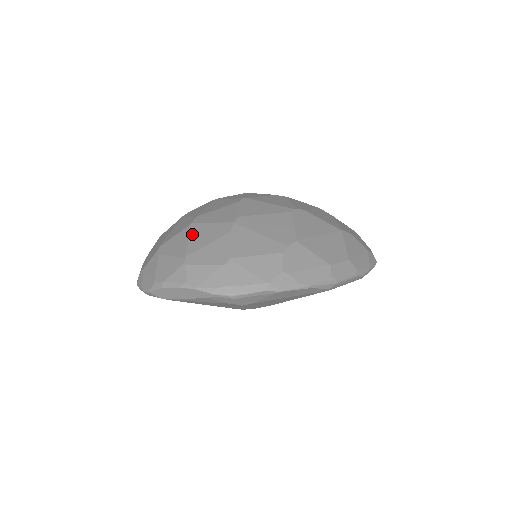
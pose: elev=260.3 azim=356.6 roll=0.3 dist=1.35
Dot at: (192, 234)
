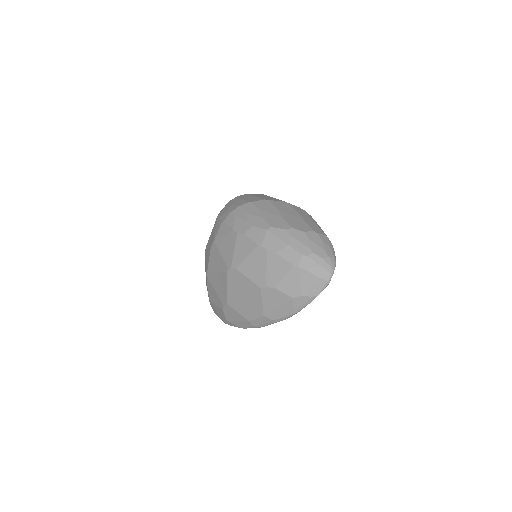
Dot at: occluded
